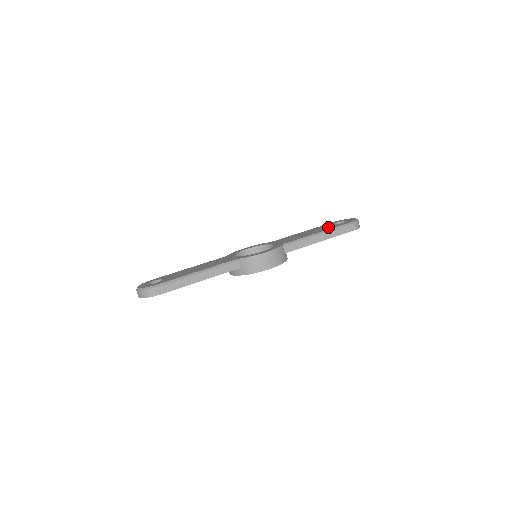
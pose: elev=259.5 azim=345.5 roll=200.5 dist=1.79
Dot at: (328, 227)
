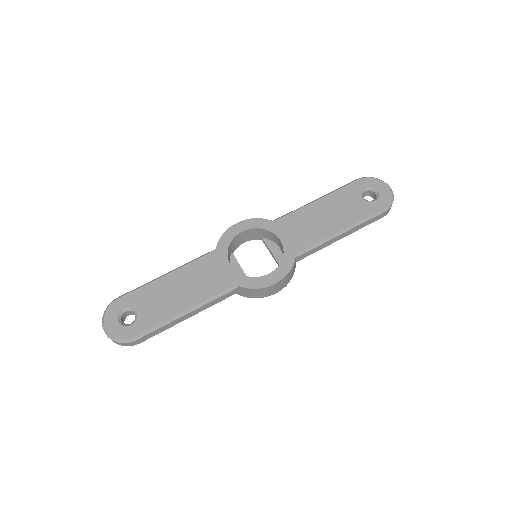
Dot at: (354, 210)
